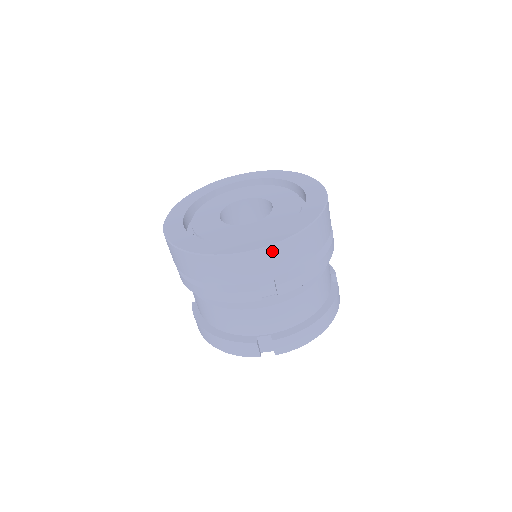
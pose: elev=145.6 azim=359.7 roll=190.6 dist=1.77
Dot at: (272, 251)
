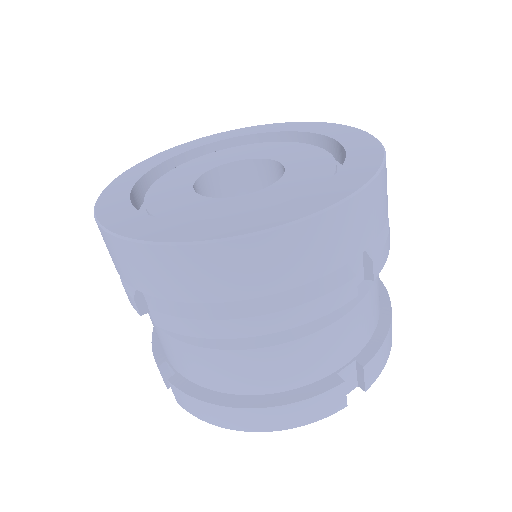
Dot at: (130, 249)
